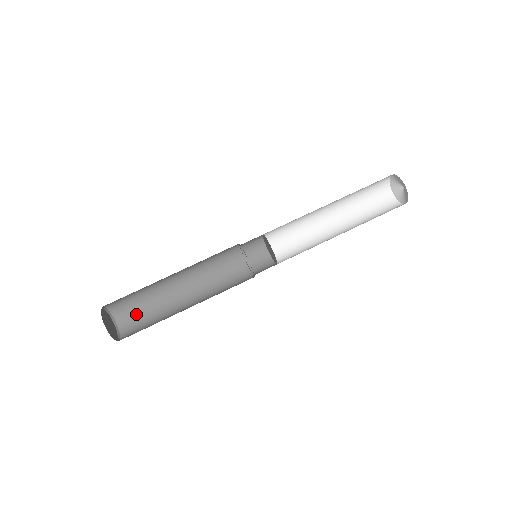
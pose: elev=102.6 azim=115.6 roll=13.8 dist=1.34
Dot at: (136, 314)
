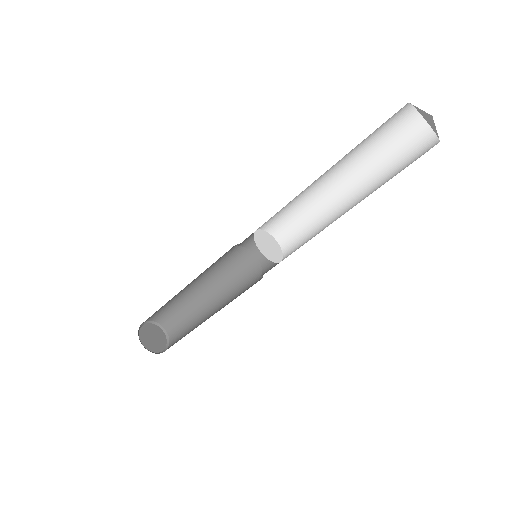
Dot at: (163, 311)
